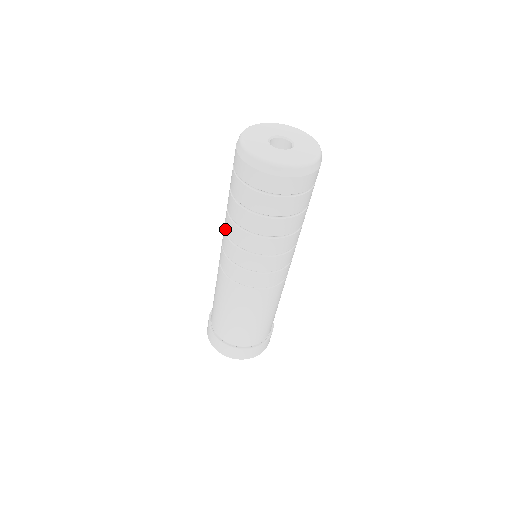
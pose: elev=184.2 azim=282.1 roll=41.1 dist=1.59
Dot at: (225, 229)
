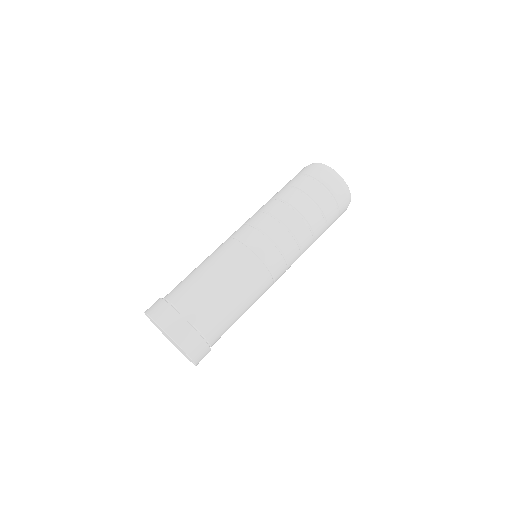
Dot at: (263, 210)
